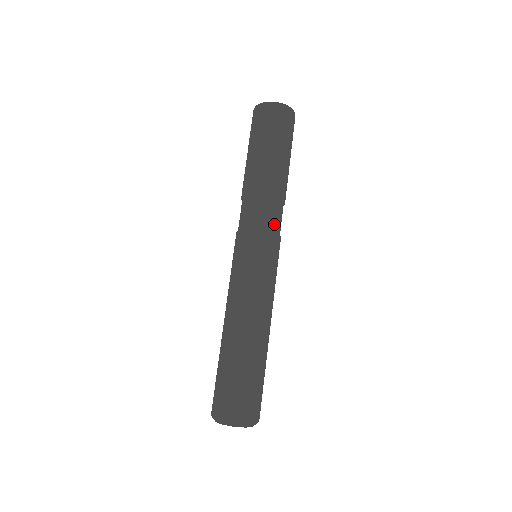
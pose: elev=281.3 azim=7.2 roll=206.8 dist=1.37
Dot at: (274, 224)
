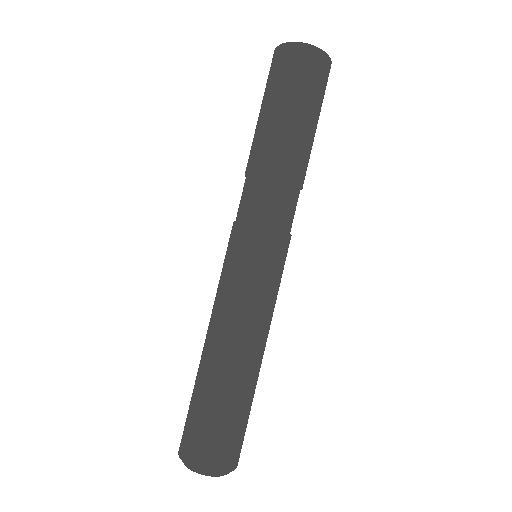
Dot at: (262, 212)
